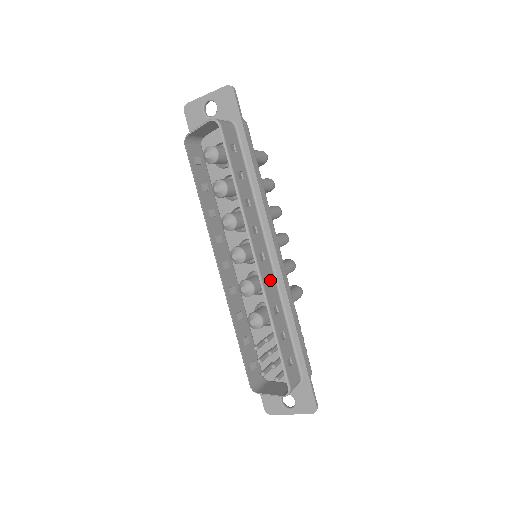
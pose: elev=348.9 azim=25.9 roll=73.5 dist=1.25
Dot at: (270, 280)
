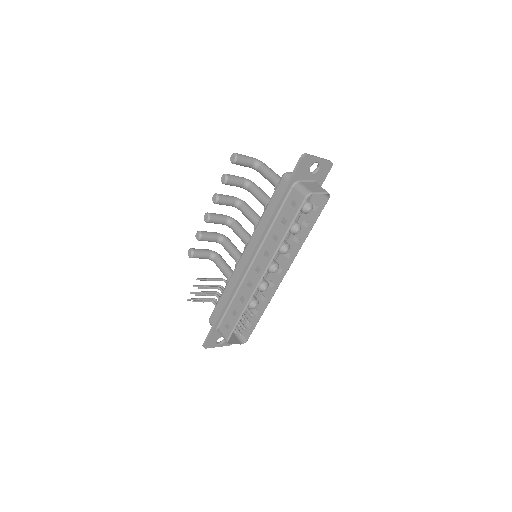
Dot at: (271, 281)
